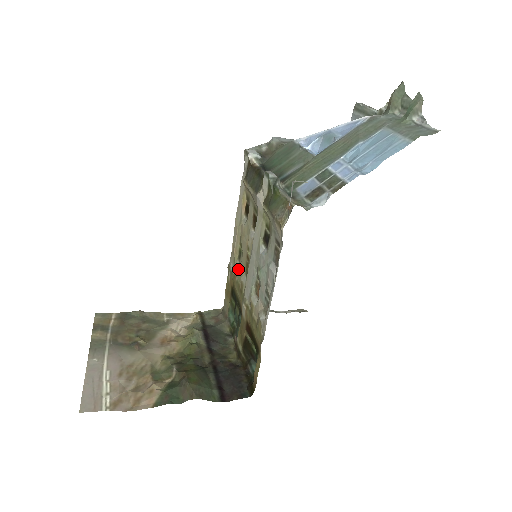
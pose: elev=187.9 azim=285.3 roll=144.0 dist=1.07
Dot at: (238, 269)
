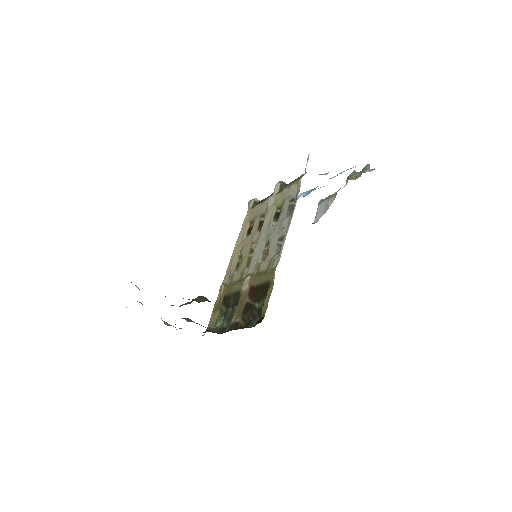
Dot at: (237, 271)
